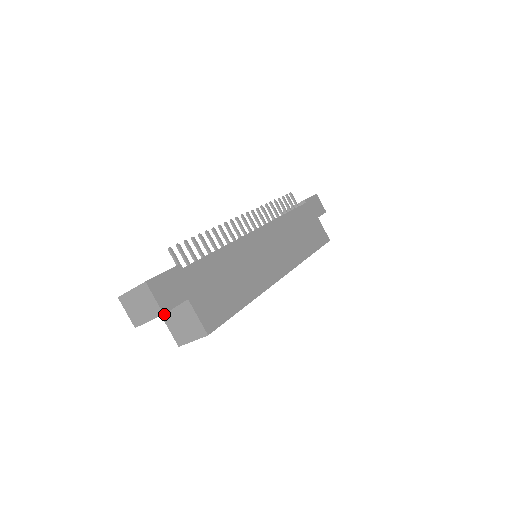
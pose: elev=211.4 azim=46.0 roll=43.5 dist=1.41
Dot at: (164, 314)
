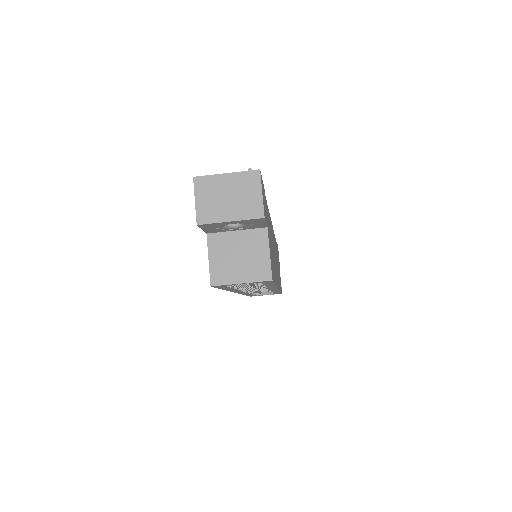
Dot at: (214, 237)
